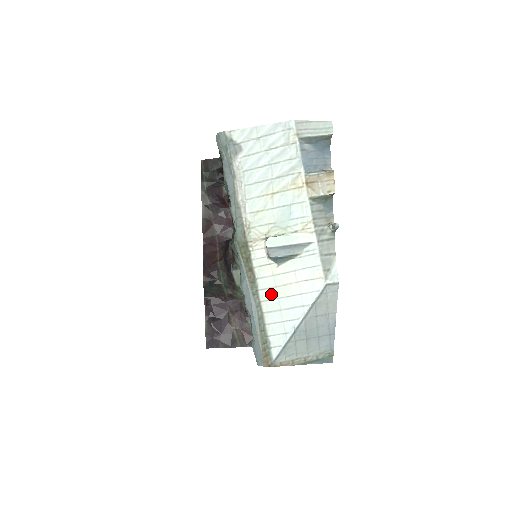
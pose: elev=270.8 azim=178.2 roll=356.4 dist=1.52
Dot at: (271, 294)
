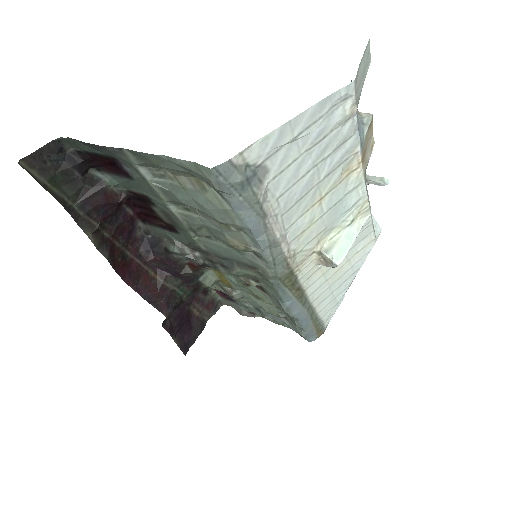
Dot at: (322, 290)
